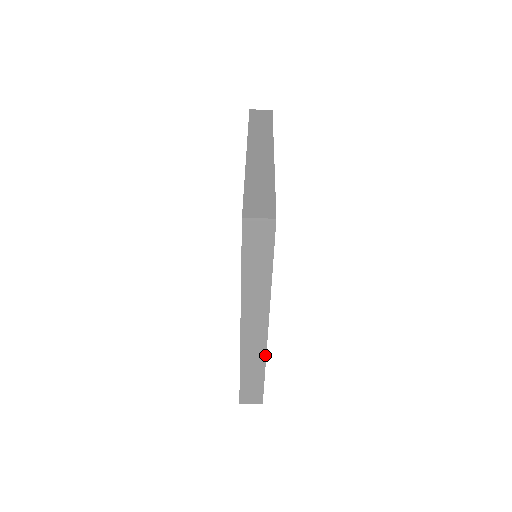
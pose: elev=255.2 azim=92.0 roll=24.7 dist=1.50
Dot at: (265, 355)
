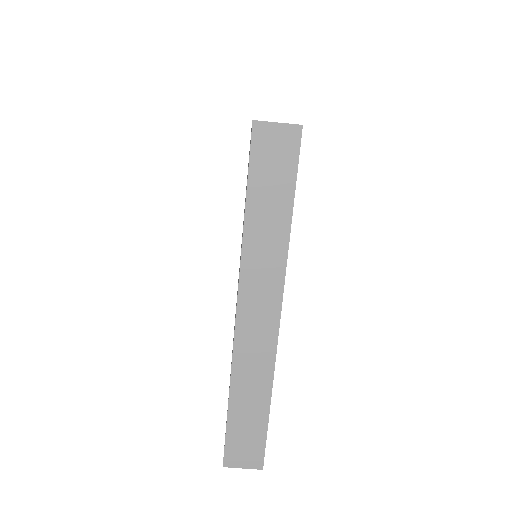
Dot at: occluded
